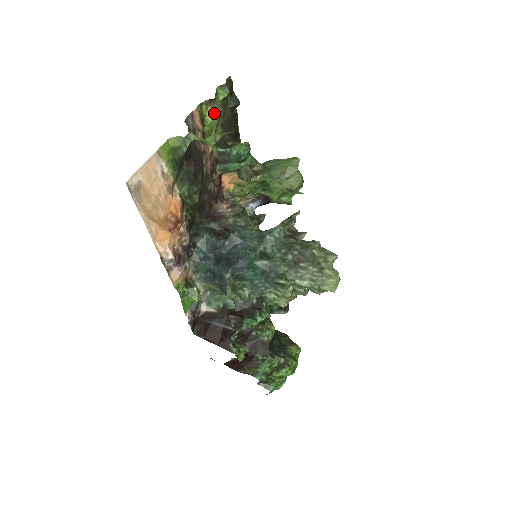
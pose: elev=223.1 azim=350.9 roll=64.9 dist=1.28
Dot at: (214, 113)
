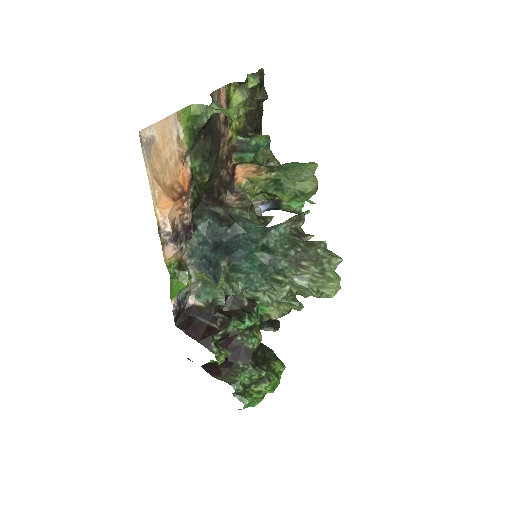
Dot at: (241, 97)
